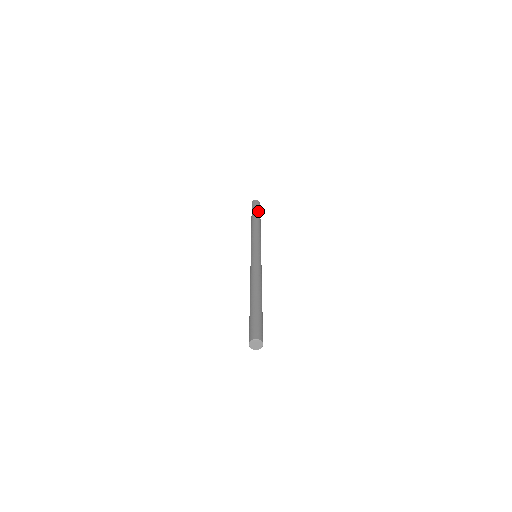
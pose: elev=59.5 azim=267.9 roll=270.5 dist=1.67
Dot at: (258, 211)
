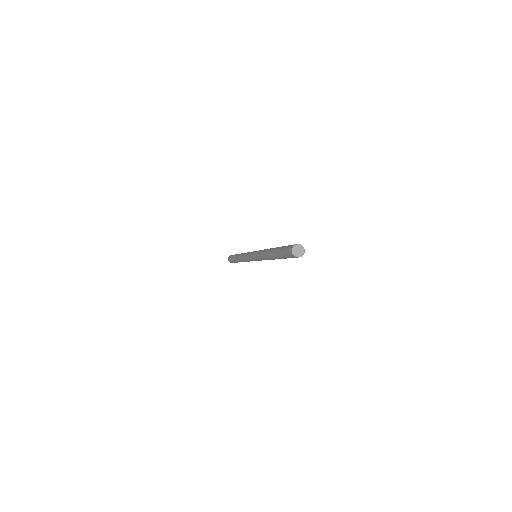
Dot at: (235, 254)
